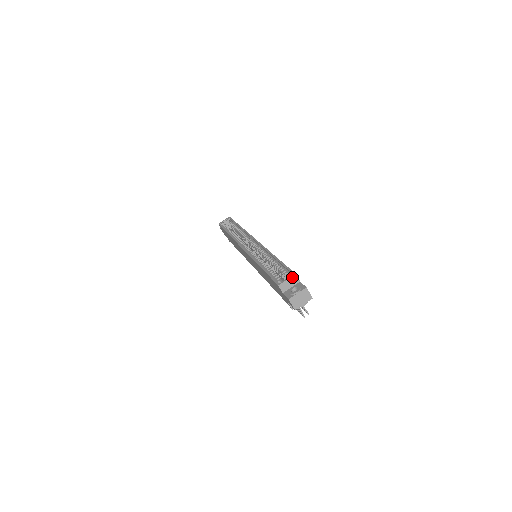
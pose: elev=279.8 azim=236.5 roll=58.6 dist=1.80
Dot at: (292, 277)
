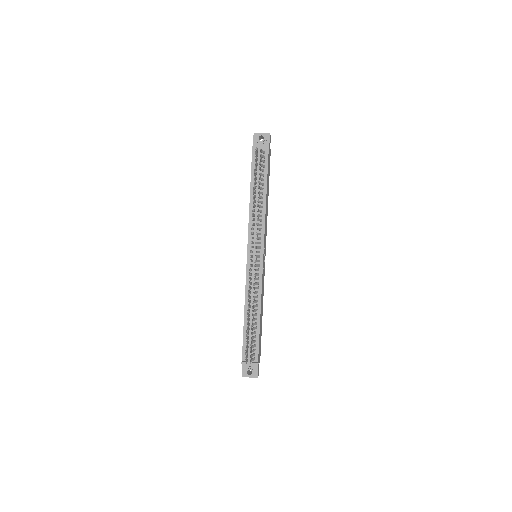
Dot at: occluded
